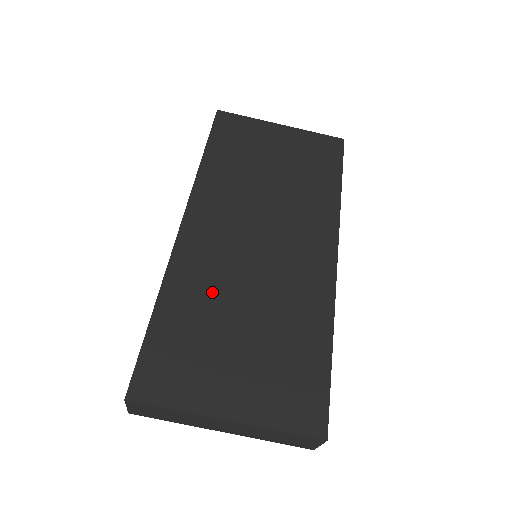
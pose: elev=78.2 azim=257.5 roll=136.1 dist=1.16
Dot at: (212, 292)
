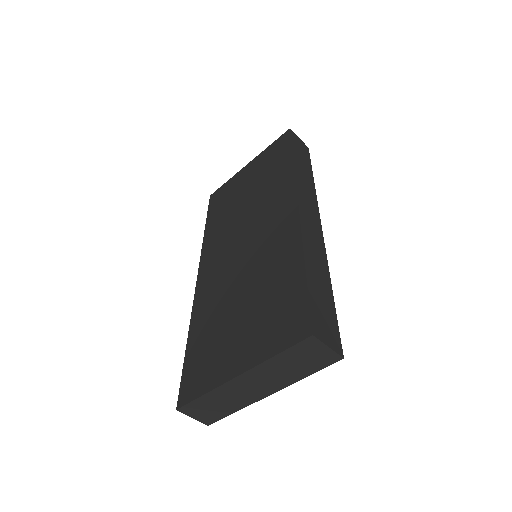
Dot at: (219, 301)
